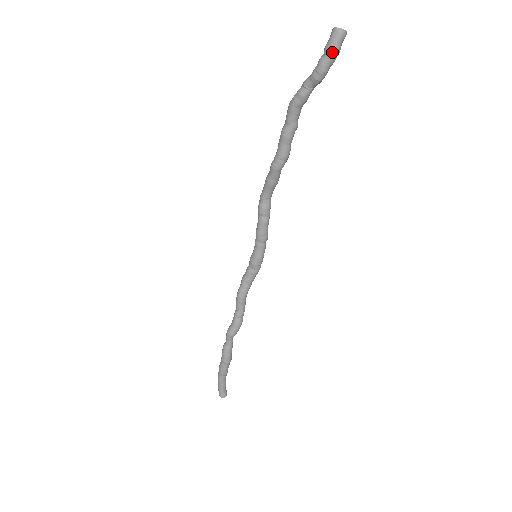
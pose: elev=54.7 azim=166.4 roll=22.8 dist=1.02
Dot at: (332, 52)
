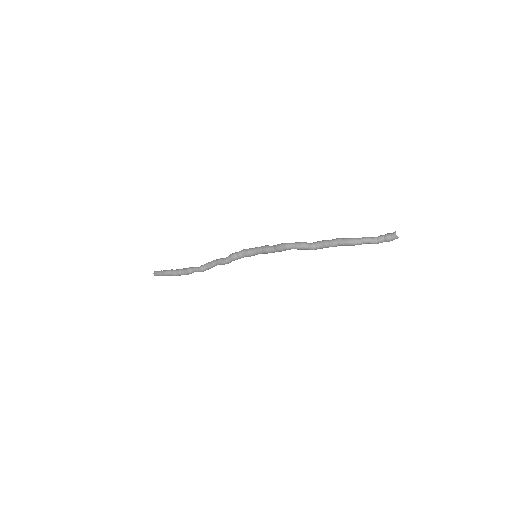
Dot at: (388, 241)
